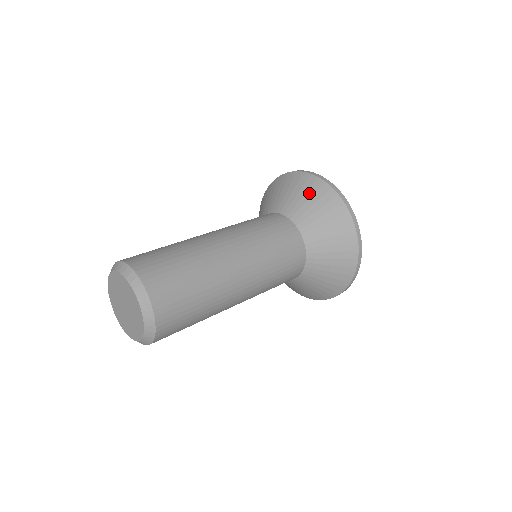
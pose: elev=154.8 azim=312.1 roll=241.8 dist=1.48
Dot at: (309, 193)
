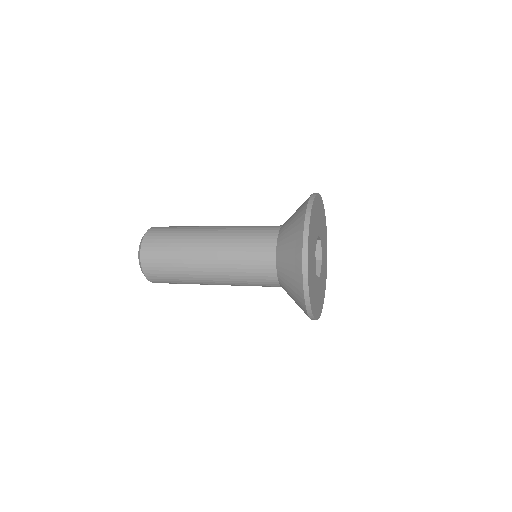
Dot at: (297, 214)
